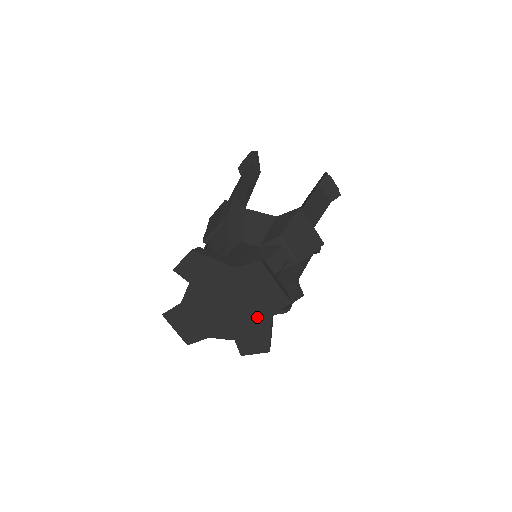
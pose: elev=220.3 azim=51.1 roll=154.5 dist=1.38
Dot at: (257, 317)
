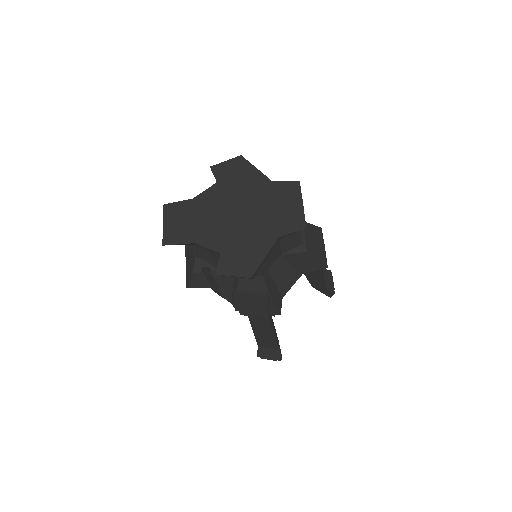
Dot at: (262, 234)
